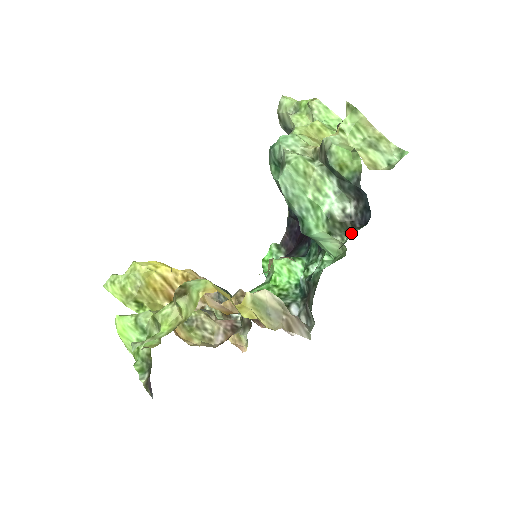
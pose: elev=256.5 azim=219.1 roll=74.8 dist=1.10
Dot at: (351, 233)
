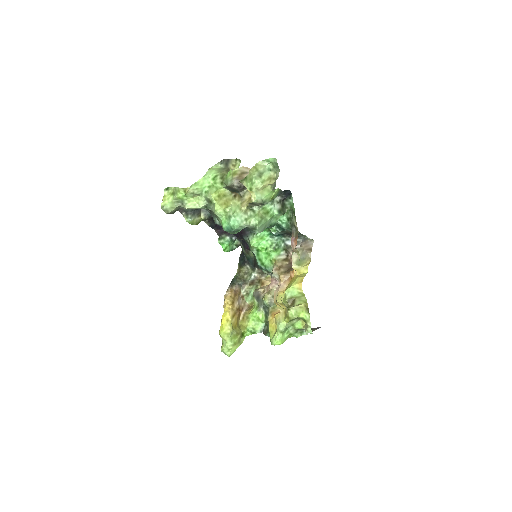
Dot at: (288, 203)
